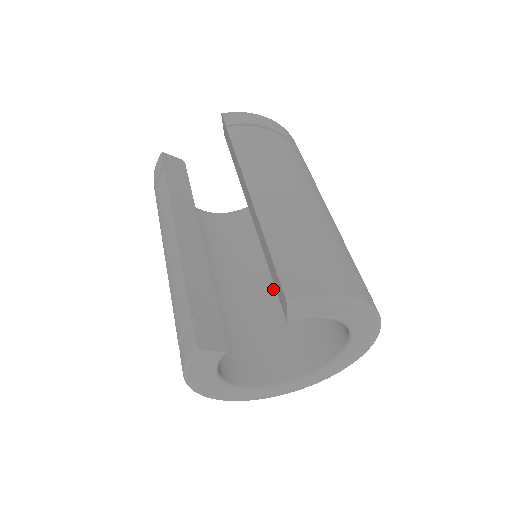
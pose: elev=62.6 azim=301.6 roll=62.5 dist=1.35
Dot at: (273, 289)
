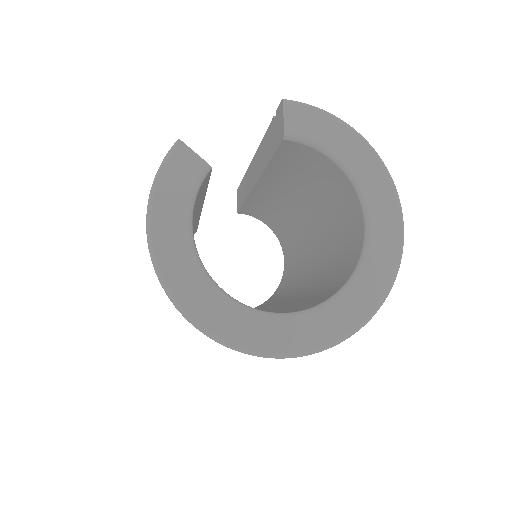
Dot at: occluded
